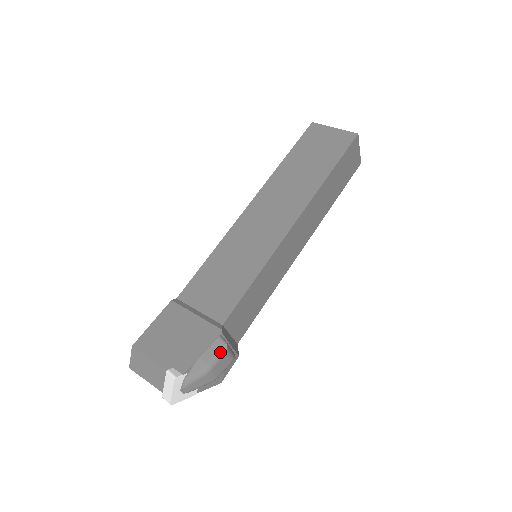
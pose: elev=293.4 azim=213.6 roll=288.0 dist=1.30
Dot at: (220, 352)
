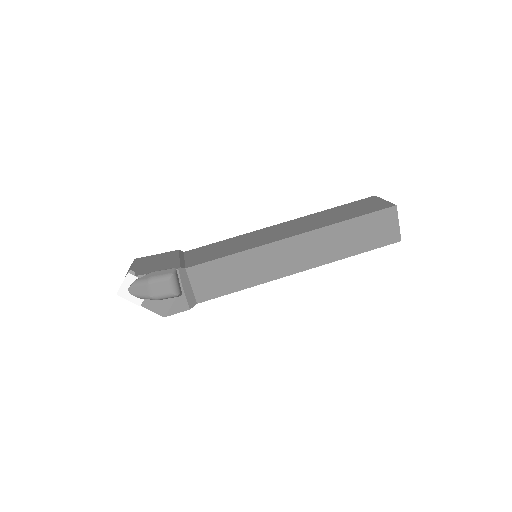
Dot at: (165, 276)
